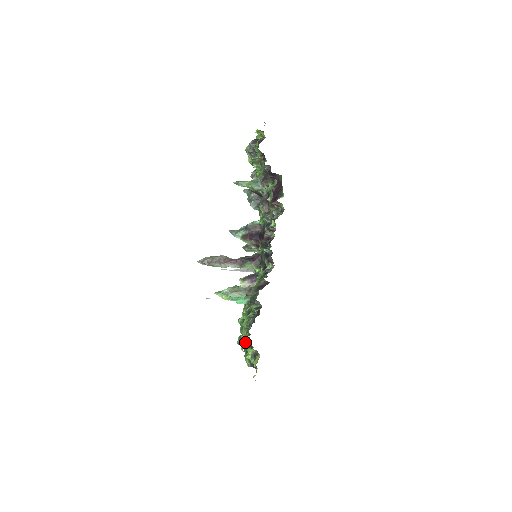
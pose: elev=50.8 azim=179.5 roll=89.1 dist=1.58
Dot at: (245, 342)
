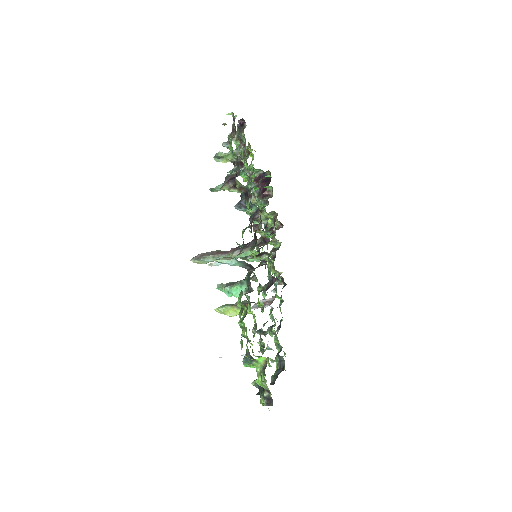
Dot at: occluded
